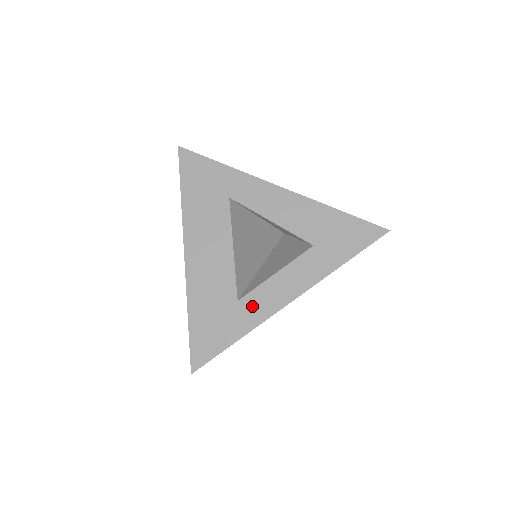
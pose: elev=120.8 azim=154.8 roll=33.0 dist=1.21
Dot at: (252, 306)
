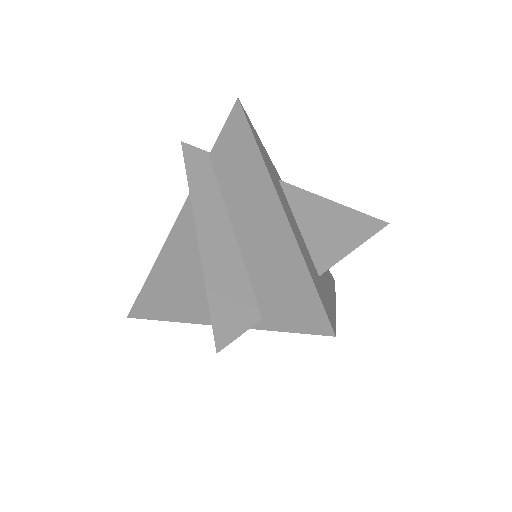
Dot at: (326, 288)
